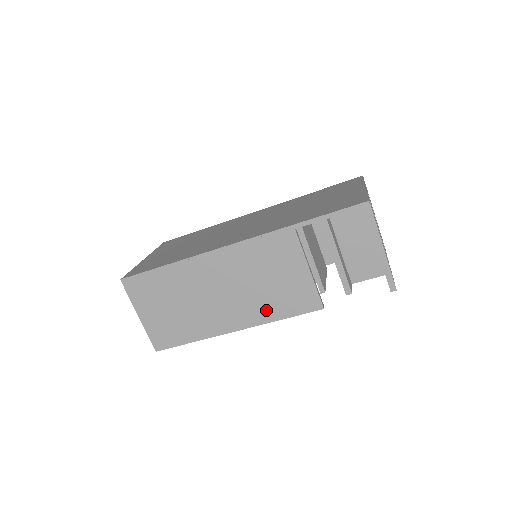
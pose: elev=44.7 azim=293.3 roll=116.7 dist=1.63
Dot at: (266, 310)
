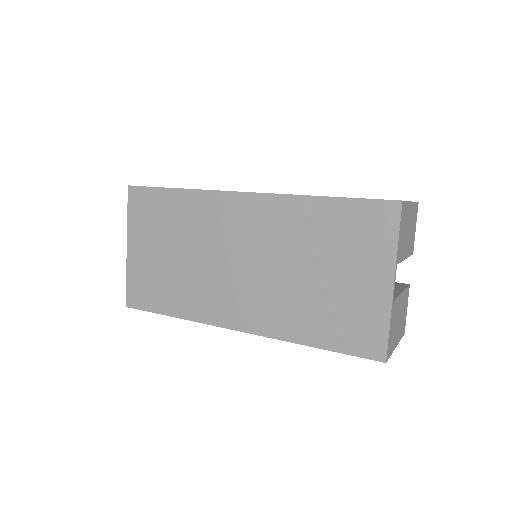
Dot at: occluded
